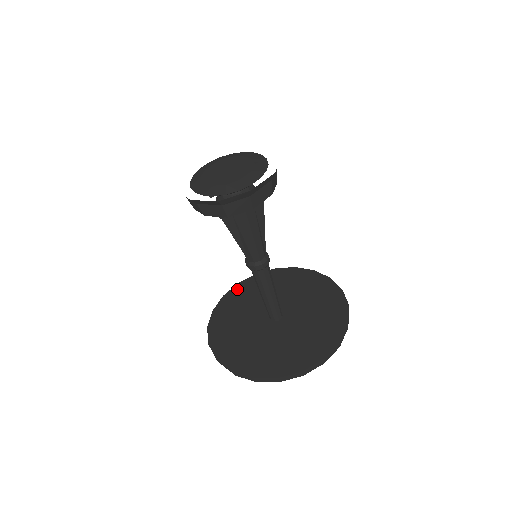
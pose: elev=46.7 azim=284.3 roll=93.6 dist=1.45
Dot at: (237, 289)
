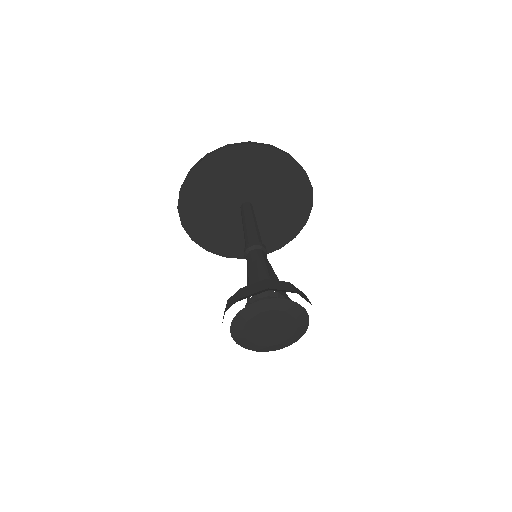
Dot at: (205, 166)
